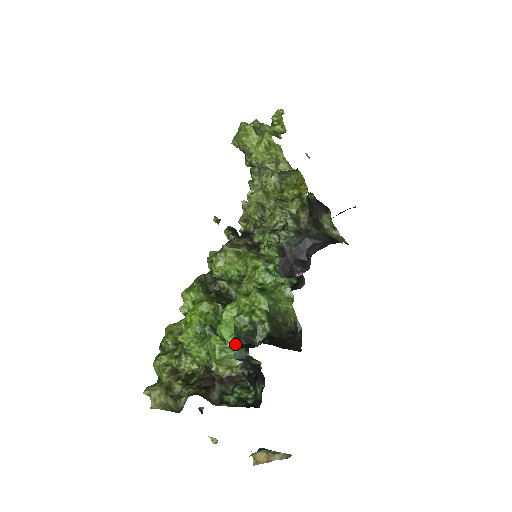
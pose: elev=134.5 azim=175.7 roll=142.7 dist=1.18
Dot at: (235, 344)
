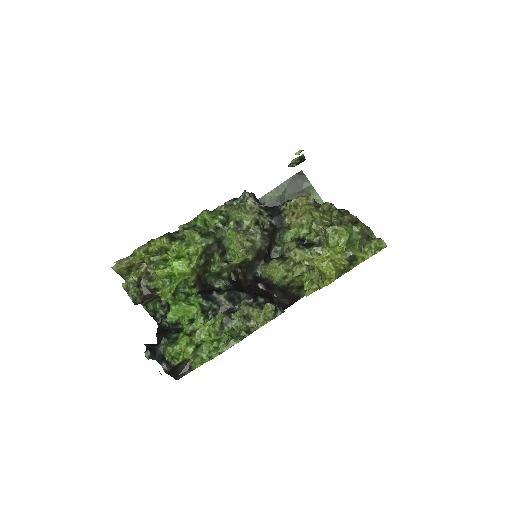
Dot at: (158, 353)
